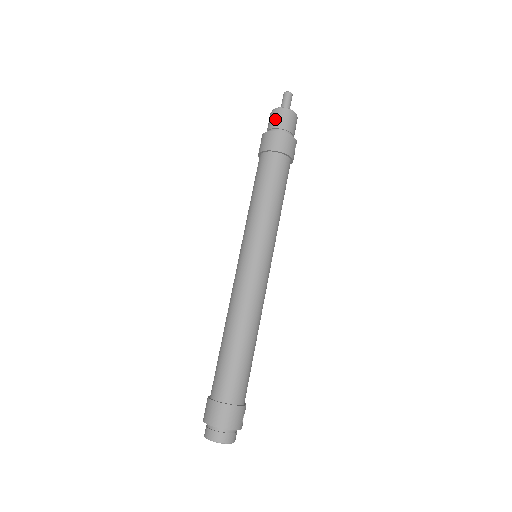
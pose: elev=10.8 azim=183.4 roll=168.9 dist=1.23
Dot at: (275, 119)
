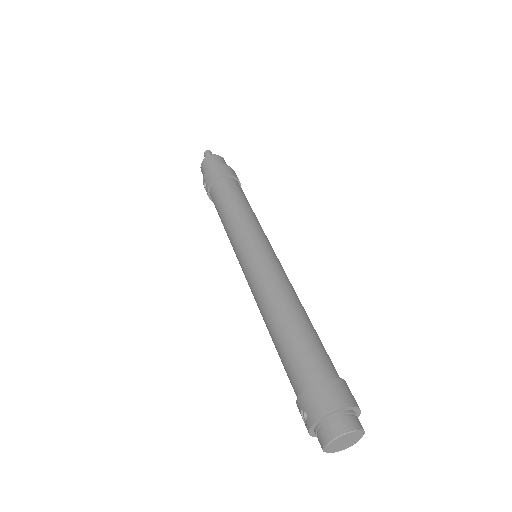
Dot at: (210, 162)
